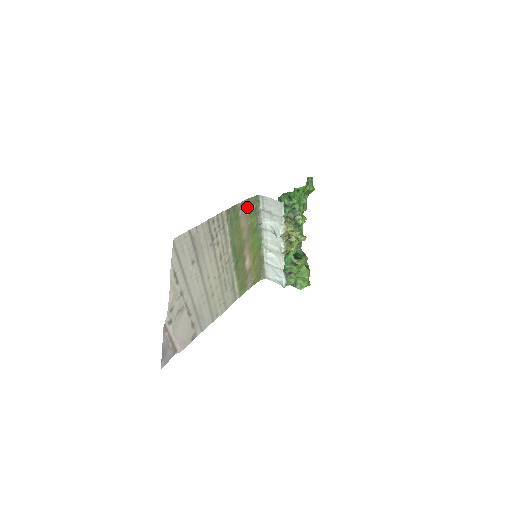
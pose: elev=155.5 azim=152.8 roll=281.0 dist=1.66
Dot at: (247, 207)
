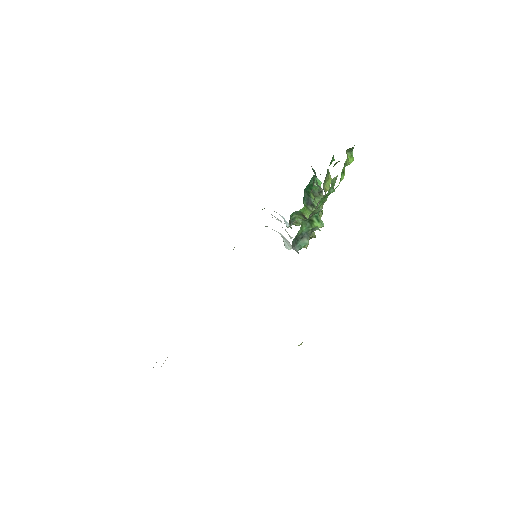
Dot at: occluded
